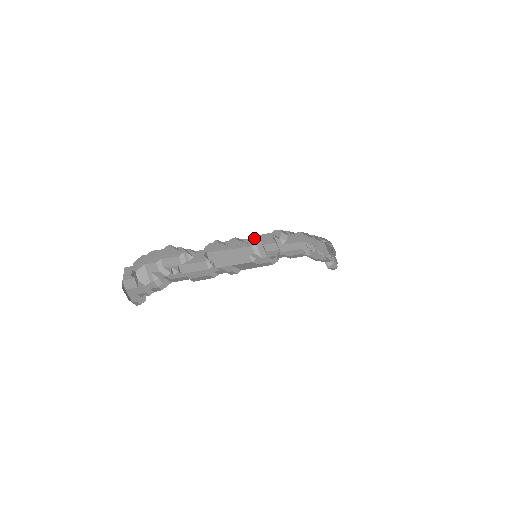
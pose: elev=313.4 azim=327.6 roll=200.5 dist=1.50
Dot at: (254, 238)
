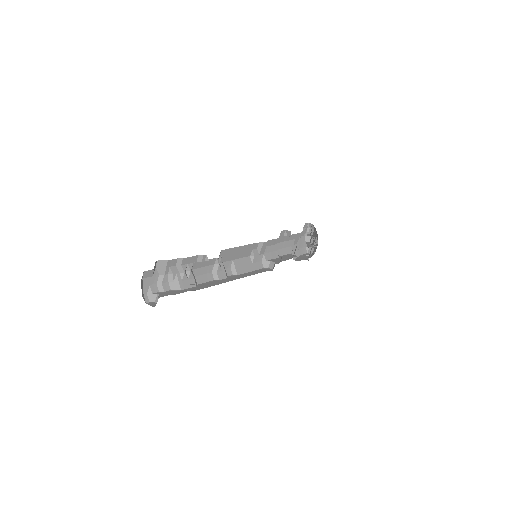
Dot at: occluded
